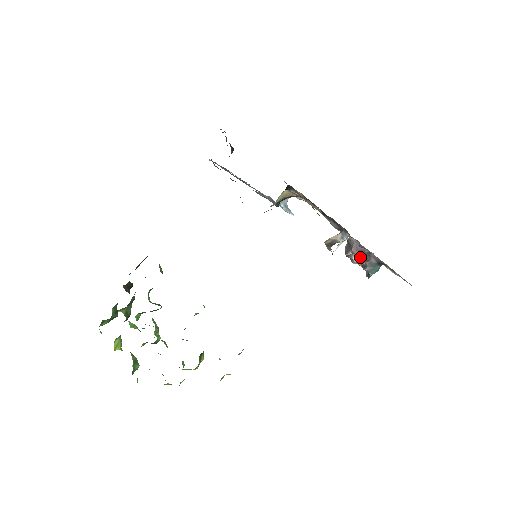
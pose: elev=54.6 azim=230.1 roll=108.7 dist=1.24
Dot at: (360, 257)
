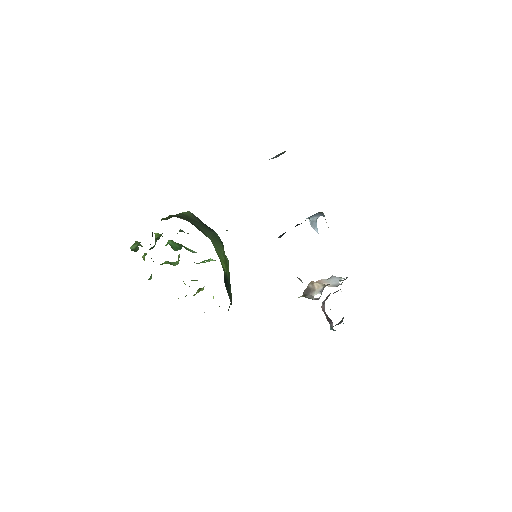
Dot at: (325, 315)
